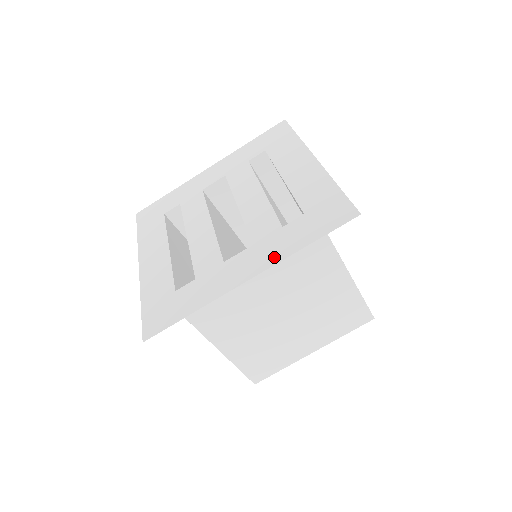
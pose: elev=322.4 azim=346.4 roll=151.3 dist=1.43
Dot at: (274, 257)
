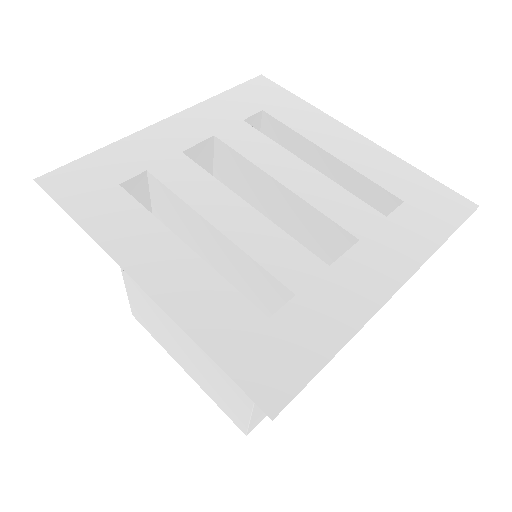
Dot at: (411, 257)
